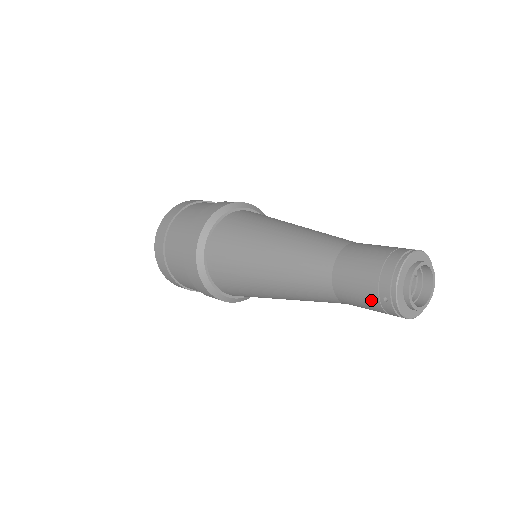
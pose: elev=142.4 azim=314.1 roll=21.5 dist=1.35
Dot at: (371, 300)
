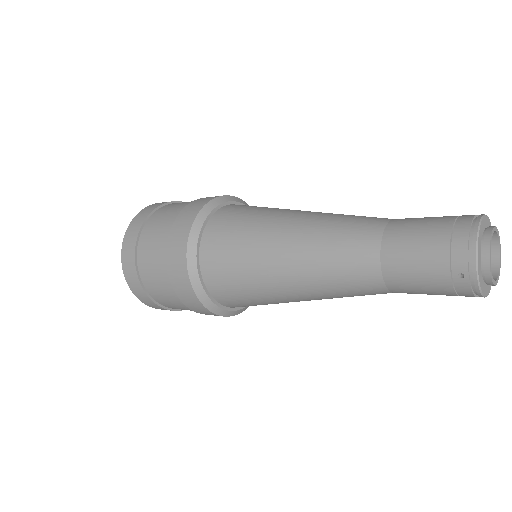
Dot at: (439, 280)
